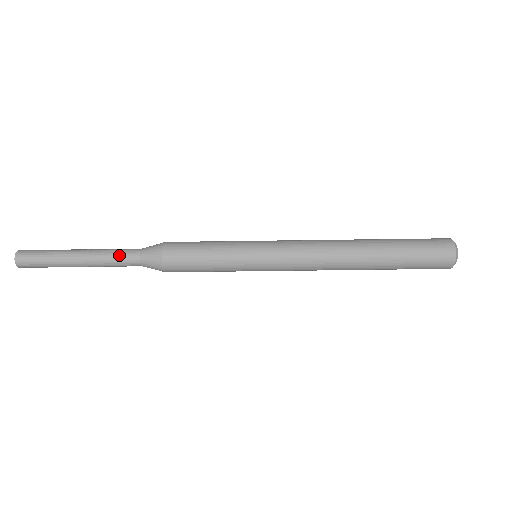
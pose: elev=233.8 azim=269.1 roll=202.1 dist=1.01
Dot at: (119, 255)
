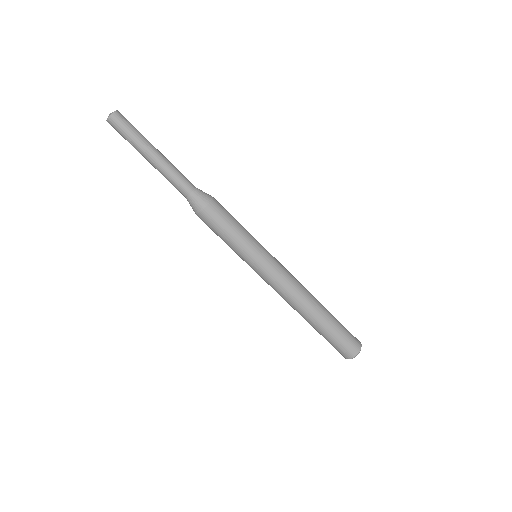
Dot at: (183, 175)
